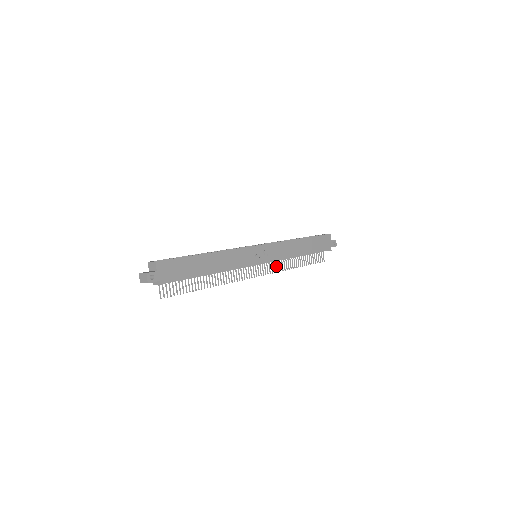
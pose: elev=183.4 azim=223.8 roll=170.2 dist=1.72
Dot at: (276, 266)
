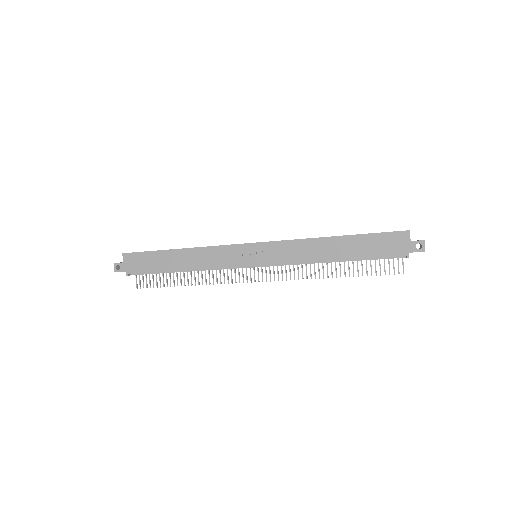
Dot at: (294, 271)
